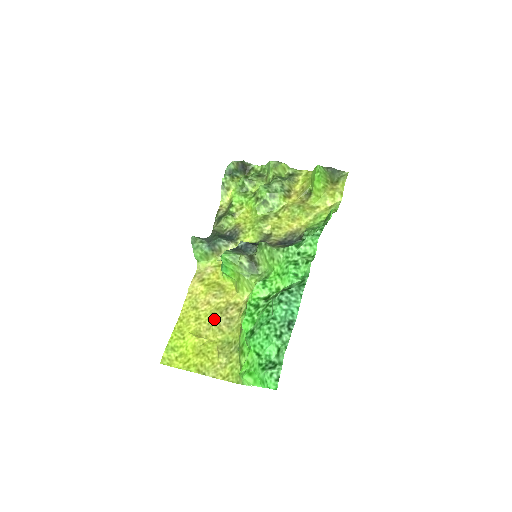
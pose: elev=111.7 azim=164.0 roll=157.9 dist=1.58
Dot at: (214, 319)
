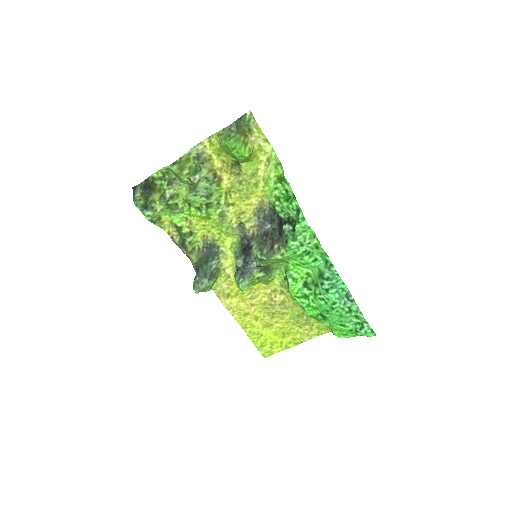
Dot at: (270, 311)
